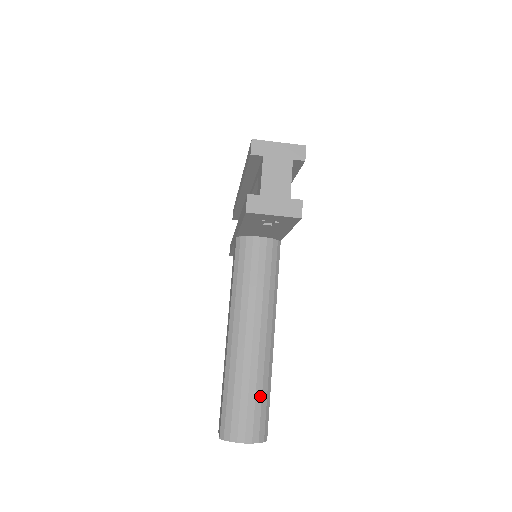
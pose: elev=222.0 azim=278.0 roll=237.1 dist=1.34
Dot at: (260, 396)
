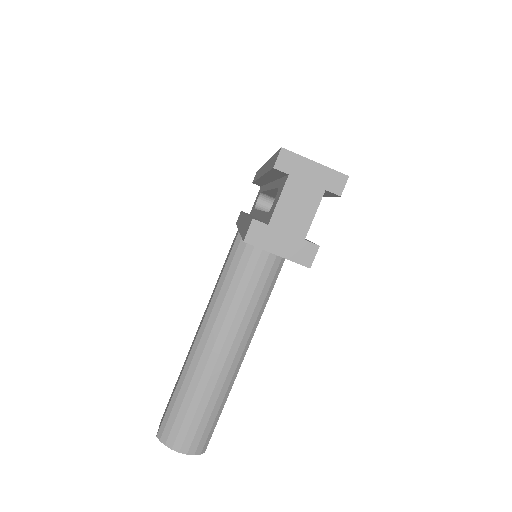
Dot at: (210, 411)
